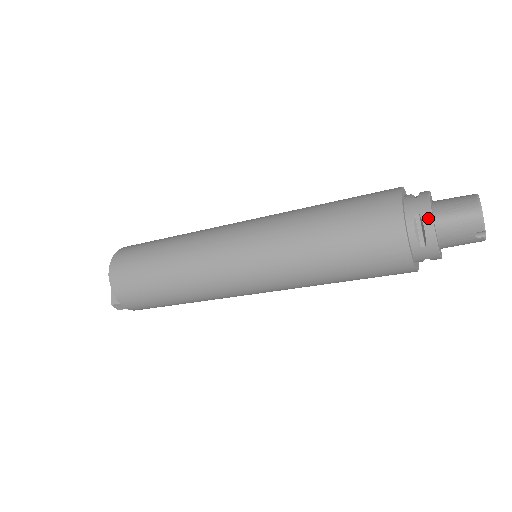
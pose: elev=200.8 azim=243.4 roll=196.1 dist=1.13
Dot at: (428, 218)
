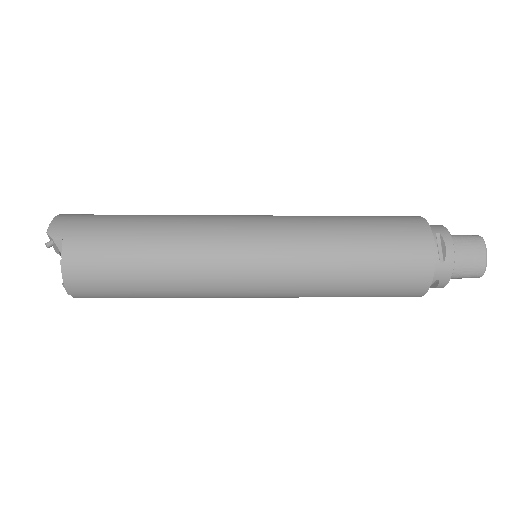
Dot at: (444, 284)
